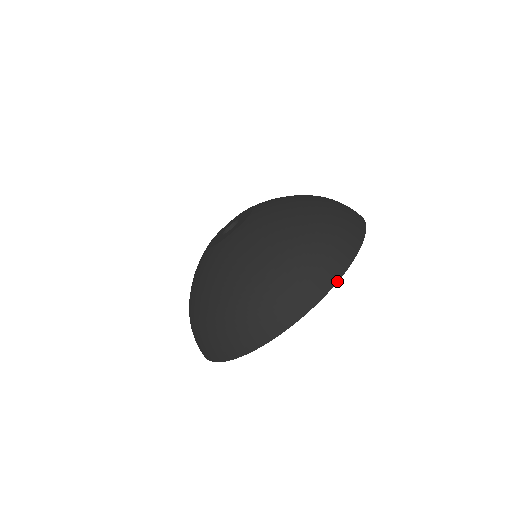
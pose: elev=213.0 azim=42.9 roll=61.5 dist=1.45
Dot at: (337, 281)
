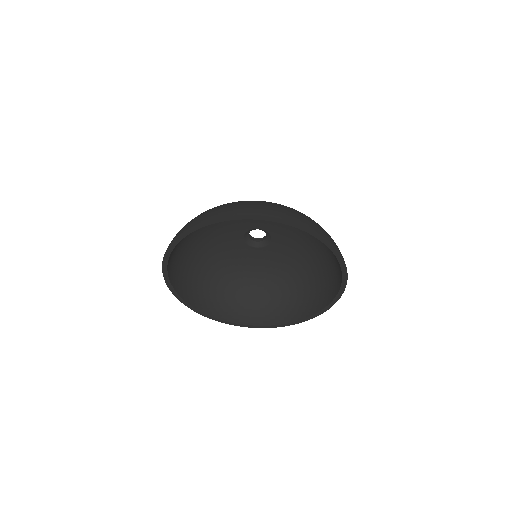
Dot at: (342, 257)
